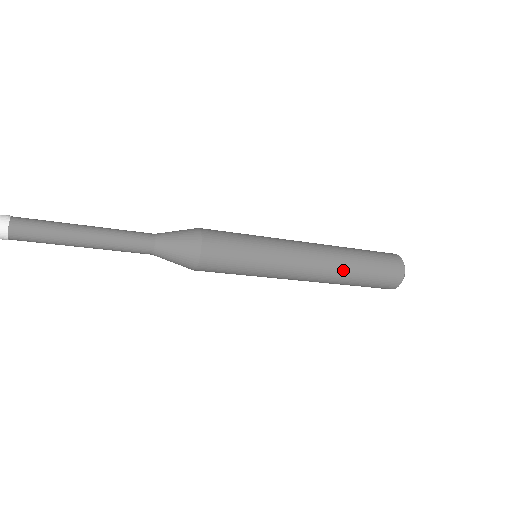
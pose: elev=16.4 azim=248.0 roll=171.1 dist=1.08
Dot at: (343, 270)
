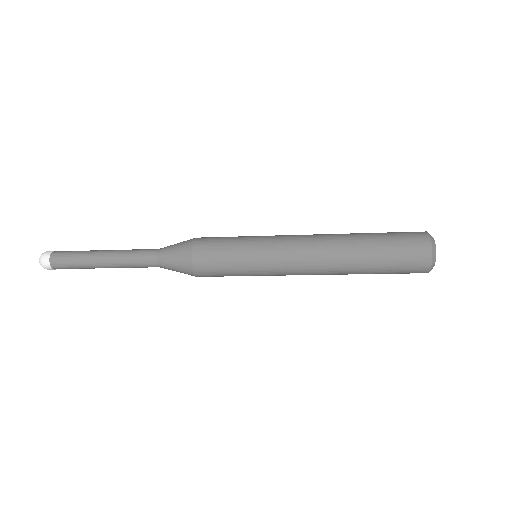
Dot at: (347, 249)
